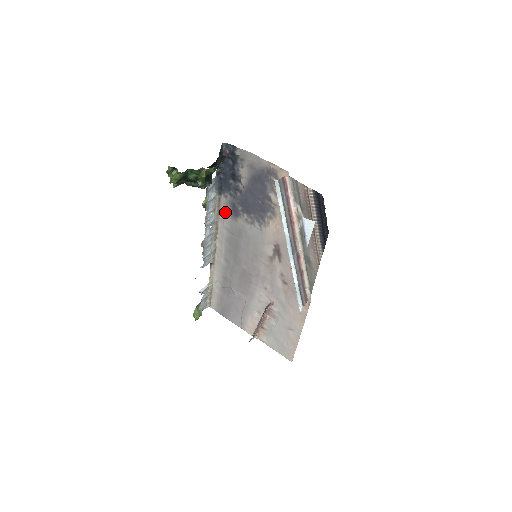
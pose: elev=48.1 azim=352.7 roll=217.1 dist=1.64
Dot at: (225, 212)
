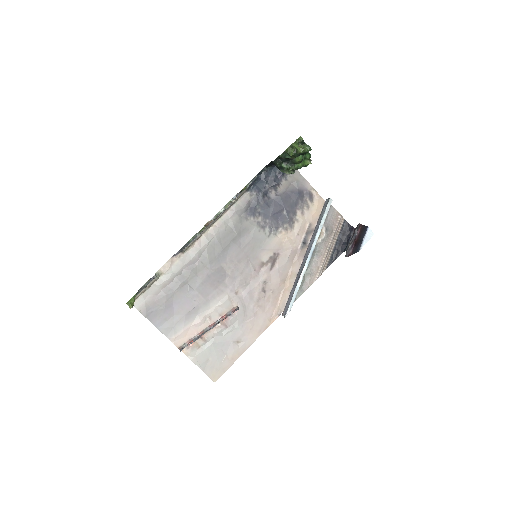
Dot at: (240, 207)
